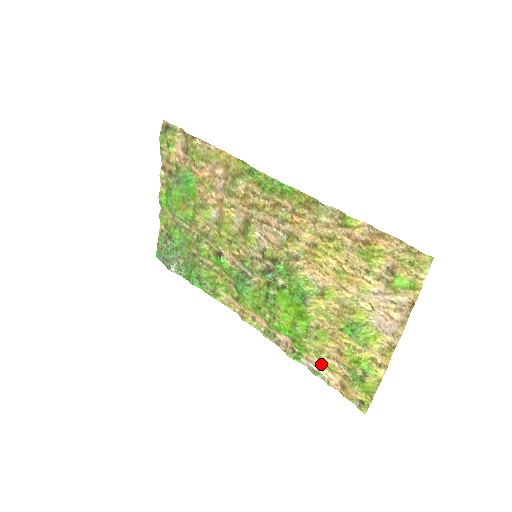
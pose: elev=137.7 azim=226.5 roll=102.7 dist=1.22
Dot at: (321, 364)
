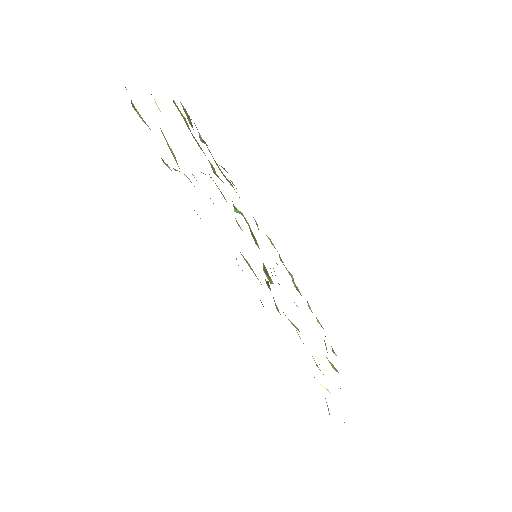
Dot at: occluded
